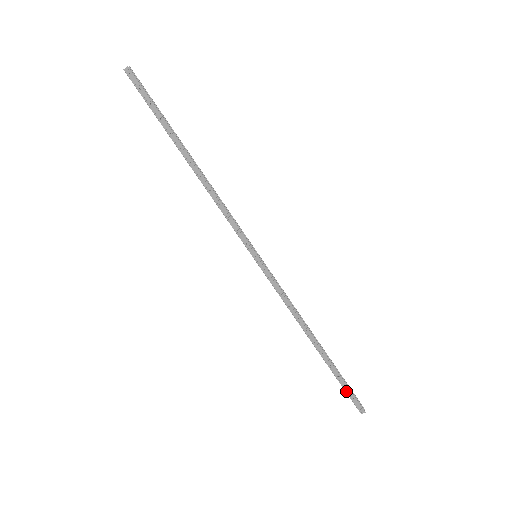
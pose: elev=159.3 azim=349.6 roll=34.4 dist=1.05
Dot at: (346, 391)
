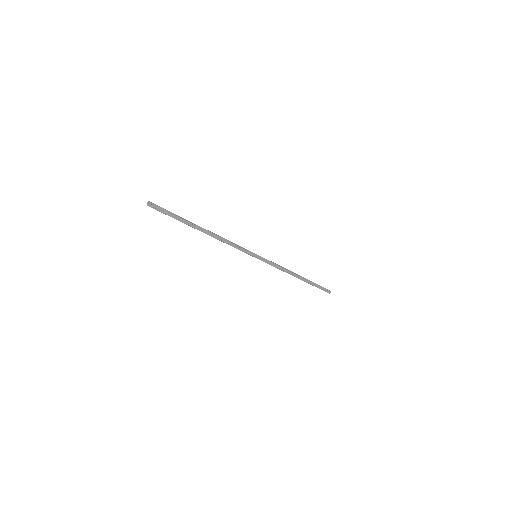
Dot at: occluded
